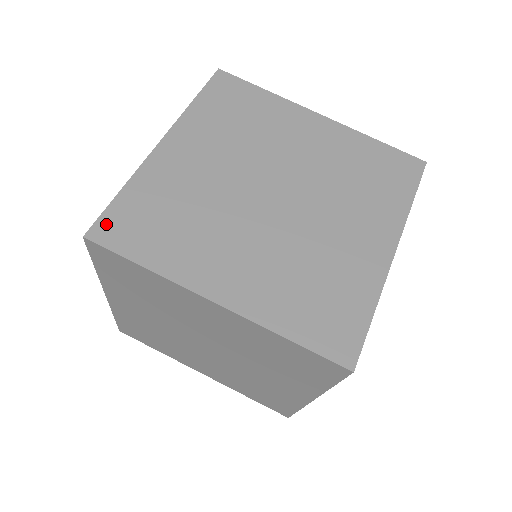
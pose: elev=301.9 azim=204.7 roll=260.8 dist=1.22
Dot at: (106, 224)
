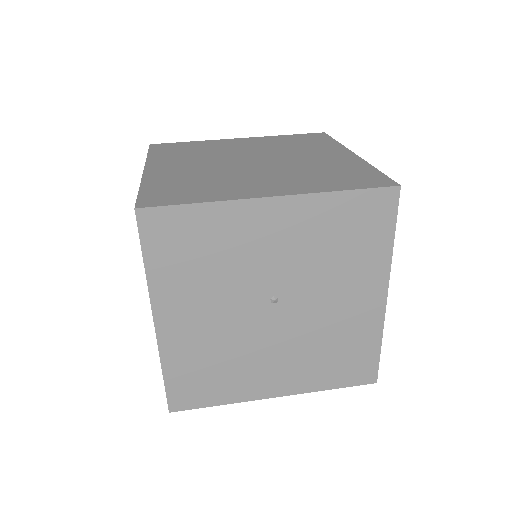
Dot at: (164, 145)
